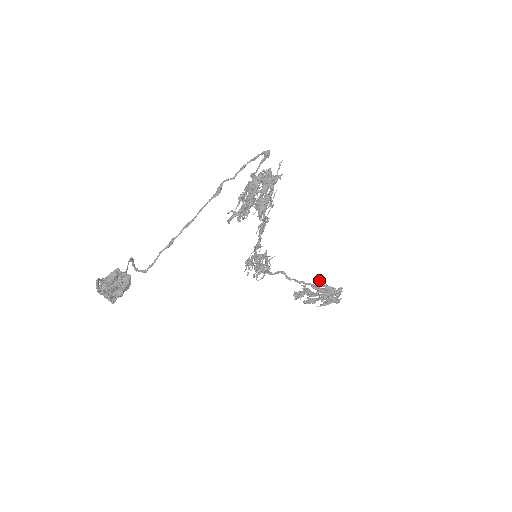
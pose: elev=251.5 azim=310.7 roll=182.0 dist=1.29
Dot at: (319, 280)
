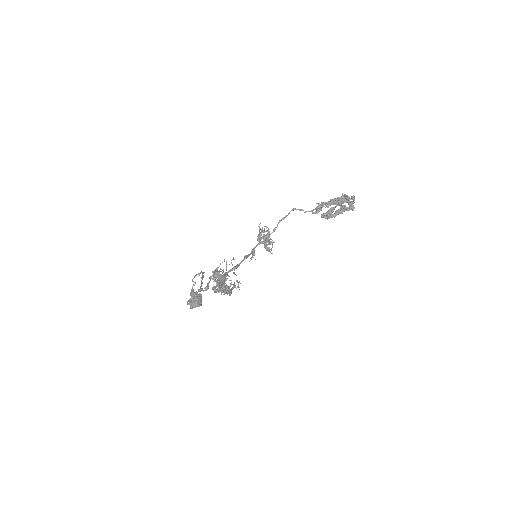
Dot at: (328, 203)
